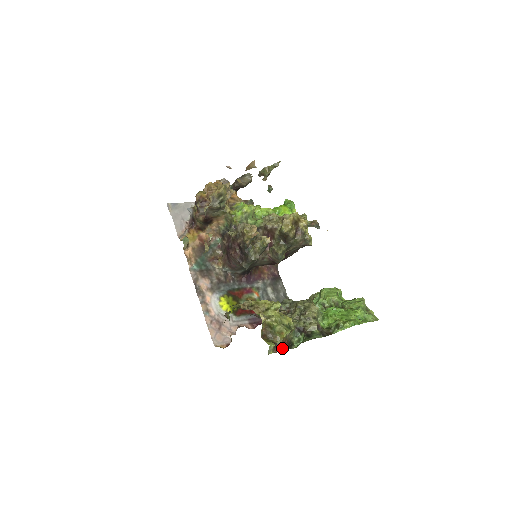
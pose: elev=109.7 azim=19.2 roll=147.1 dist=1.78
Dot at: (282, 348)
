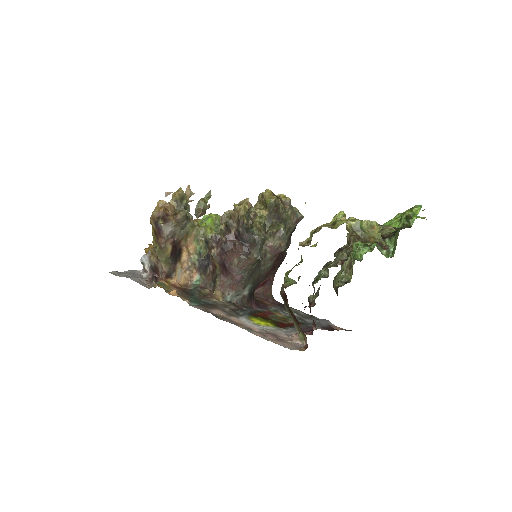
Dot at: (387, 245)
